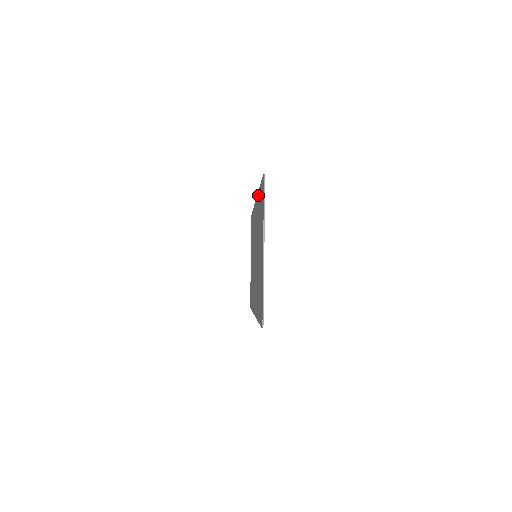
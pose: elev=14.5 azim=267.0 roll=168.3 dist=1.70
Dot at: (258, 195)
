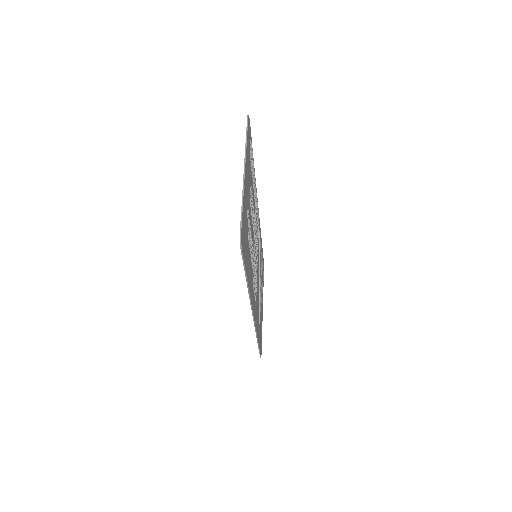
Dot at: occluded
